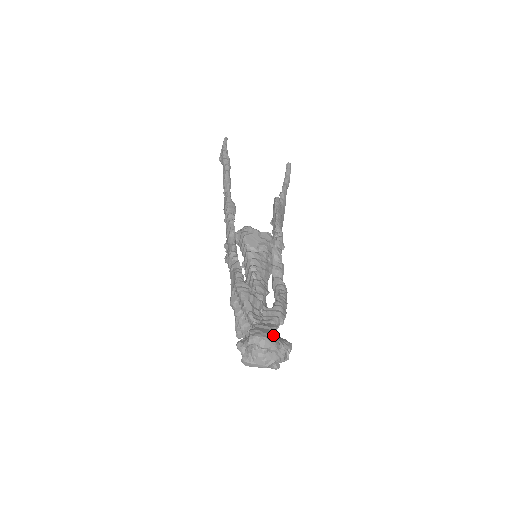
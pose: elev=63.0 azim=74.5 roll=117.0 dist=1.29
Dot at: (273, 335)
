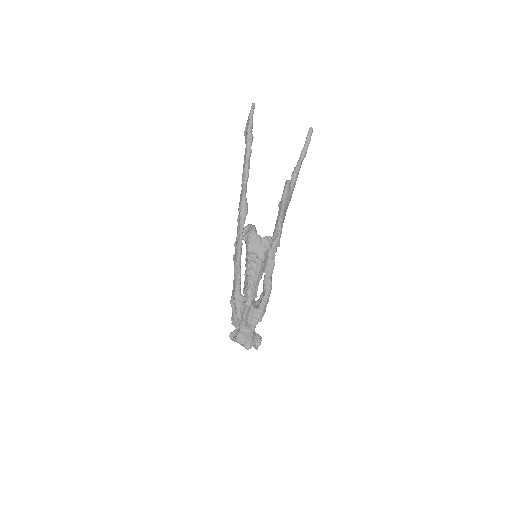
Dot at: (250, 339)
